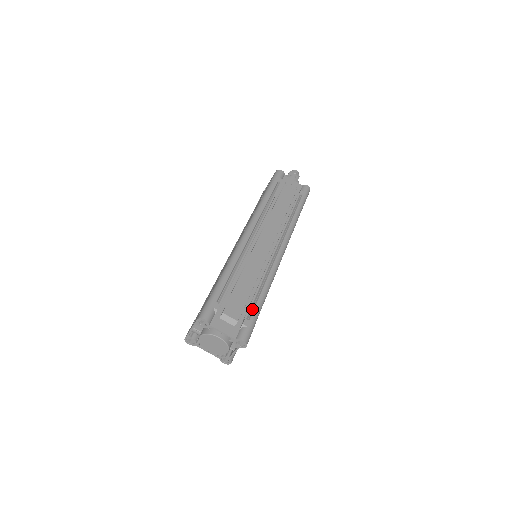
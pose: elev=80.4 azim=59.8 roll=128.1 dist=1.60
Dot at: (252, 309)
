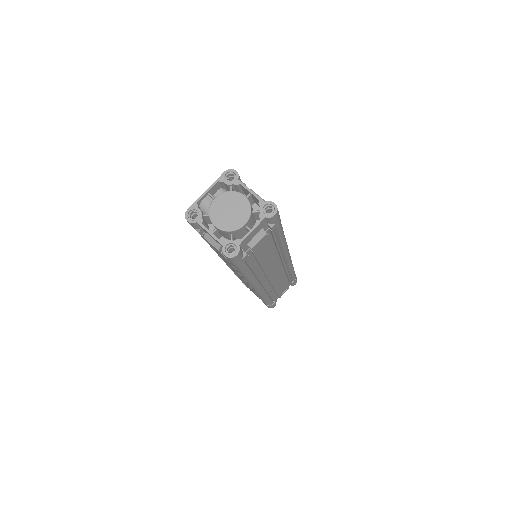
Dot at: occluded
